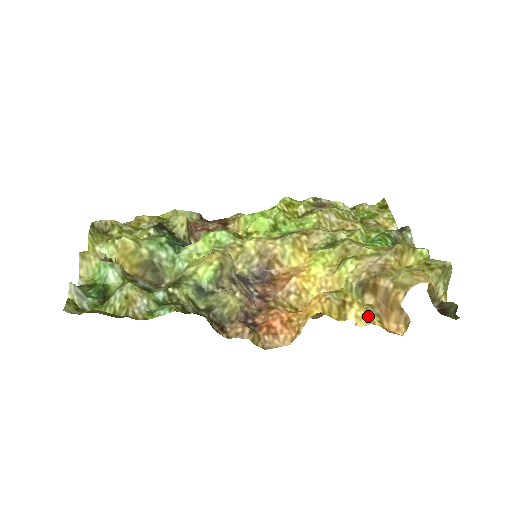
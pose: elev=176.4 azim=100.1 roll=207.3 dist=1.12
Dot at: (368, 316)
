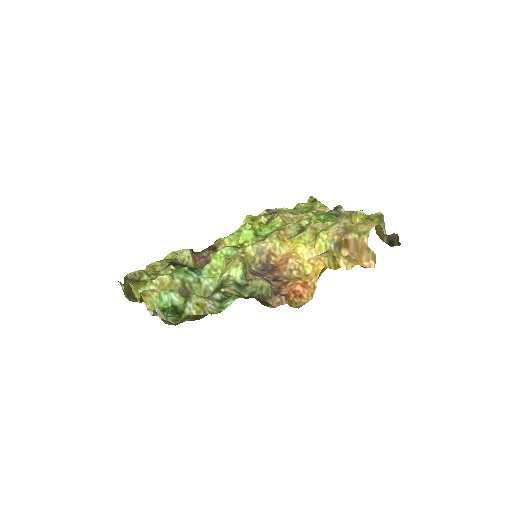
Dot at: (351, 262)
